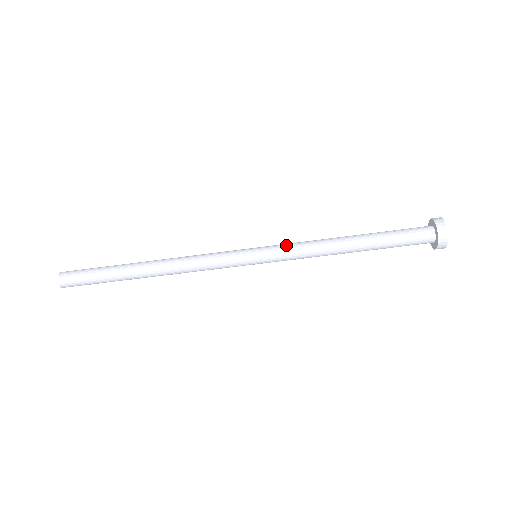
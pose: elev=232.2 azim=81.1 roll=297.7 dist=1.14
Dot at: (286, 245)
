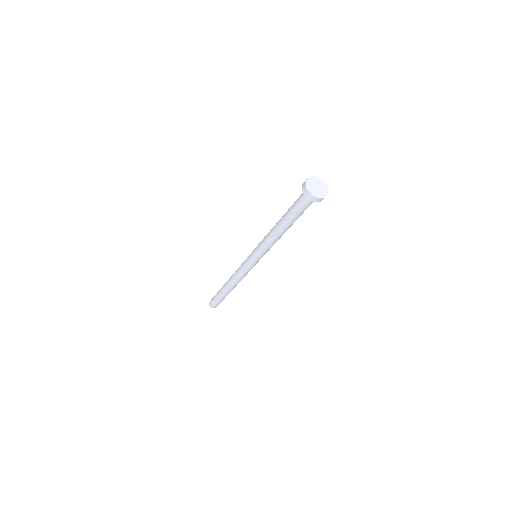
Dot at: (259, 246)
